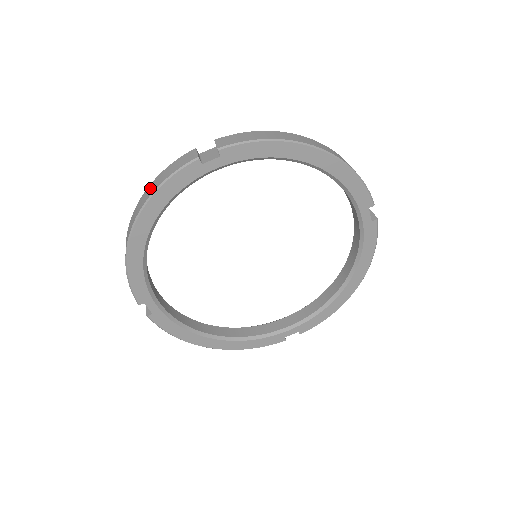
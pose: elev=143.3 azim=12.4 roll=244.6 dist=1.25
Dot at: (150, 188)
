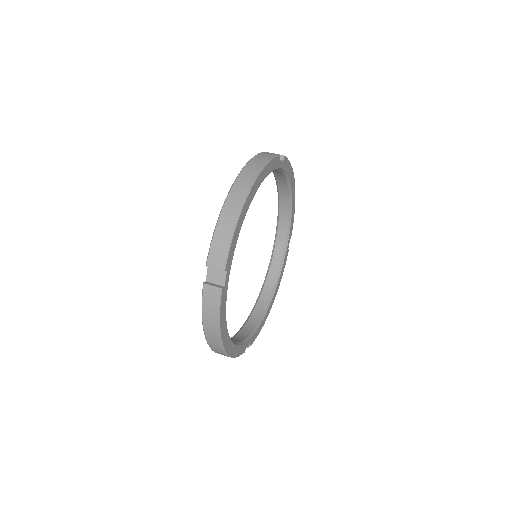
Dot at: (254, 163)
